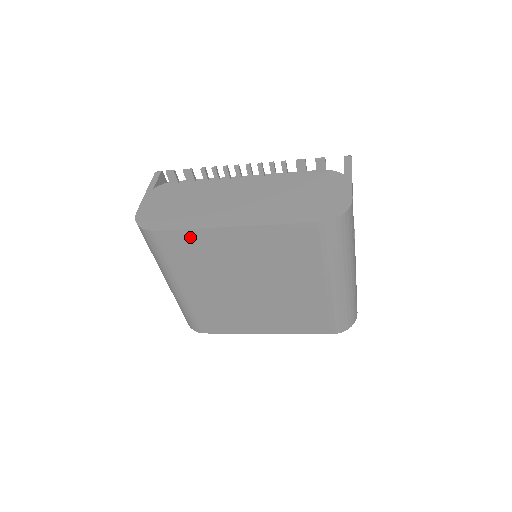
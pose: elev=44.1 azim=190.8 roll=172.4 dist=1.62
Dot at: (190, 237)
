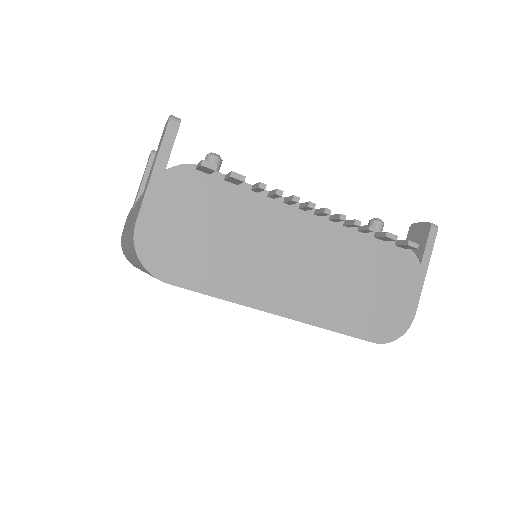
Dot at: occluded
